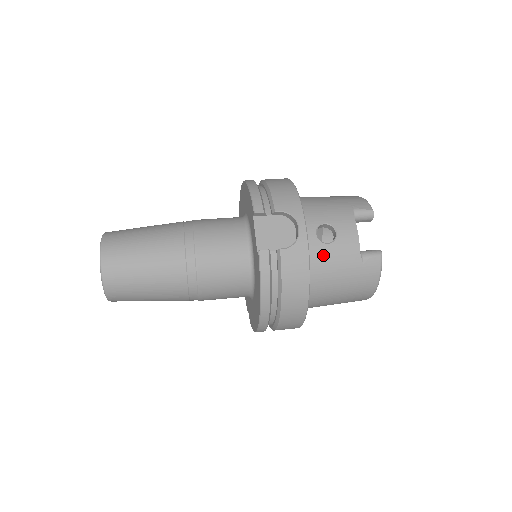
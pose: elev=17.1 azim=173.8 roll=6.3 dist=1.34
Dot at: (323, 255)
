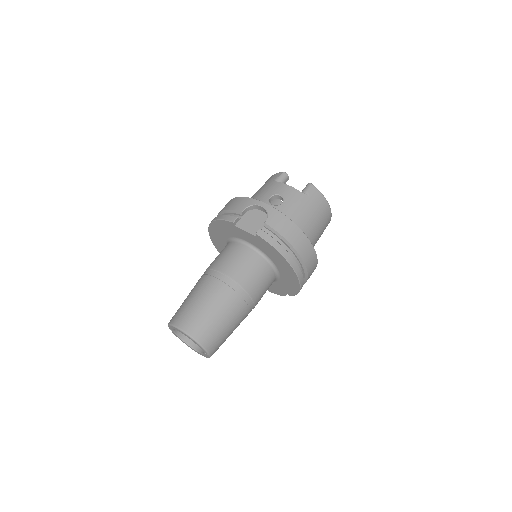
Dot at: (286, 210)
